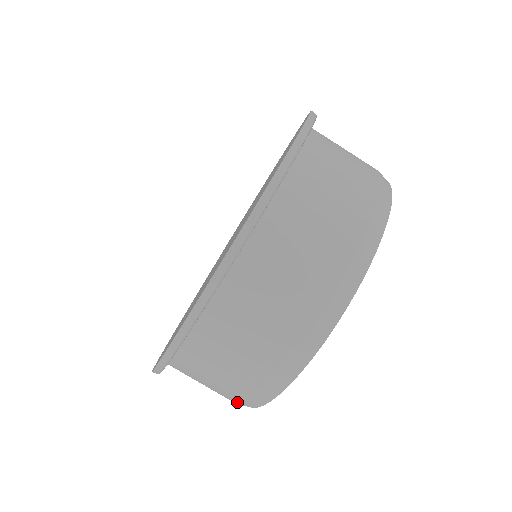
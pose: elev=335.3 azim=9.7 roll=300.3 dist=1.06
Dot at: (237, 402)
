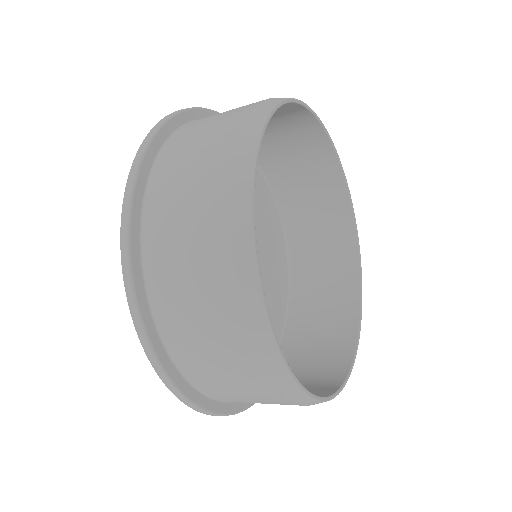
Dot at: occluded
